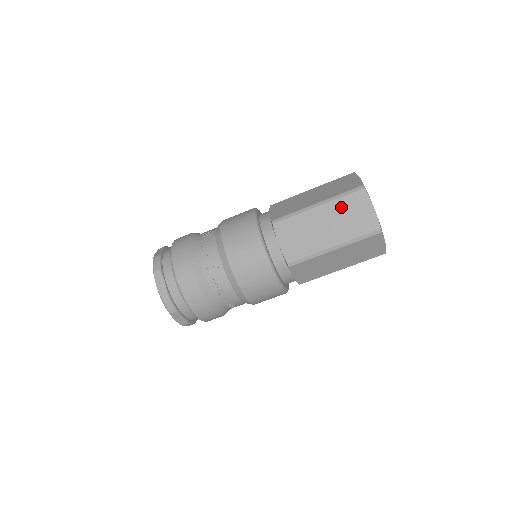
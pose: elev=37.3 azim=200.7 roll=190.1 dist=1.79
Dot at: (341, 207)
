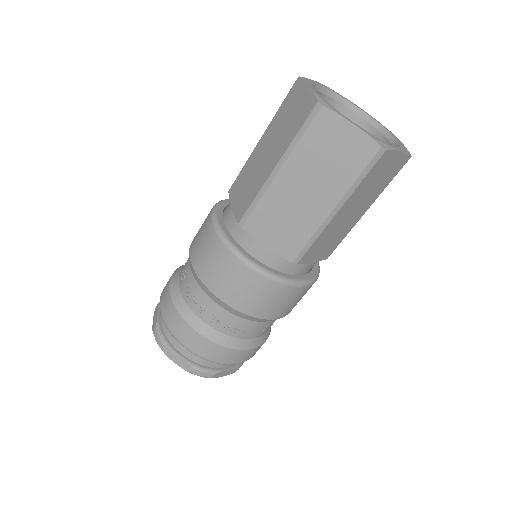
Dot at: (279, 118)
